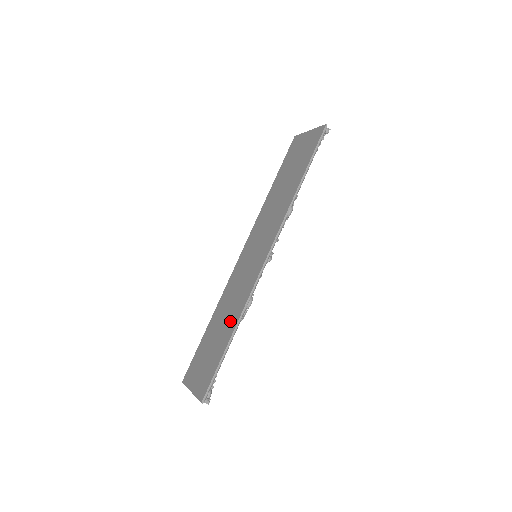
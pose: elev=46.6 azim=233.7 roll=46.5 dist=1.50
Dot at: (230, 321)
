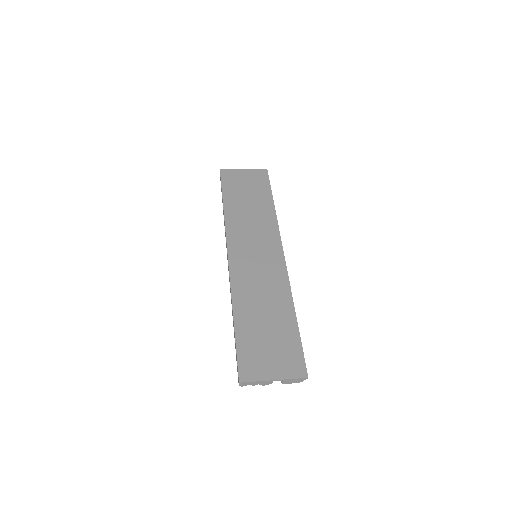
Dot at: (280, 306)
